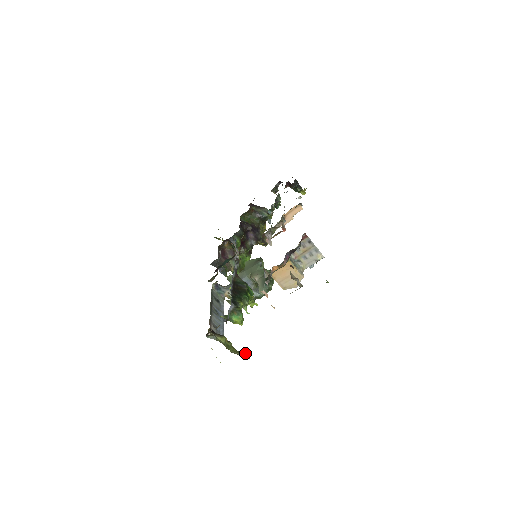
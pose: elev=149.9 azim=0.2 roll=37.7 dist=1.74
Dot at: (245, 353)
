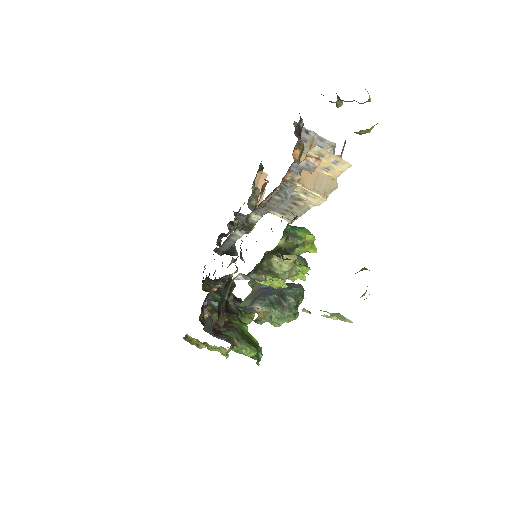
Dot at: (357, 272)
